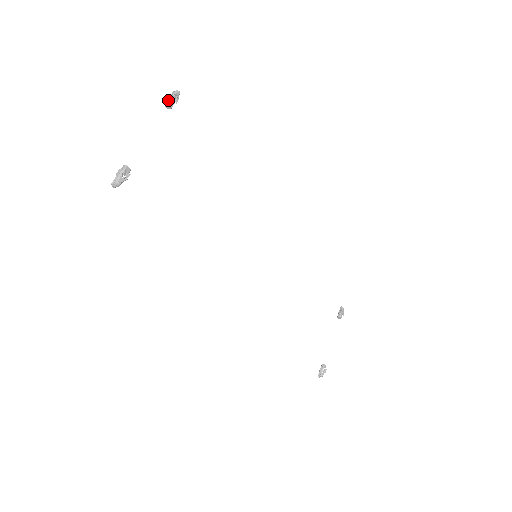
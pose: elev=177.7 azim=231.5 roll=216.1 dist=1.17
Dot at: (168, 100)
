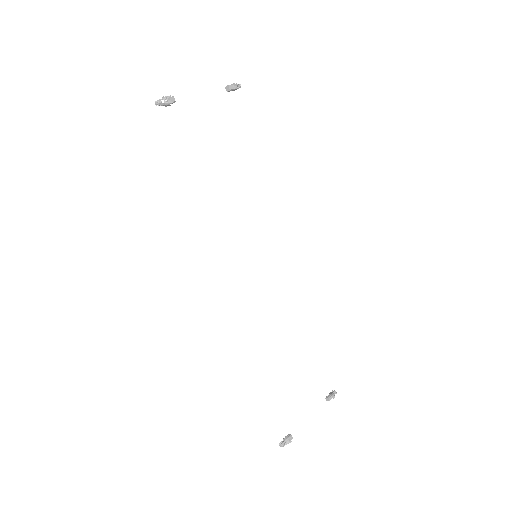
Dot at: (229, 85)
